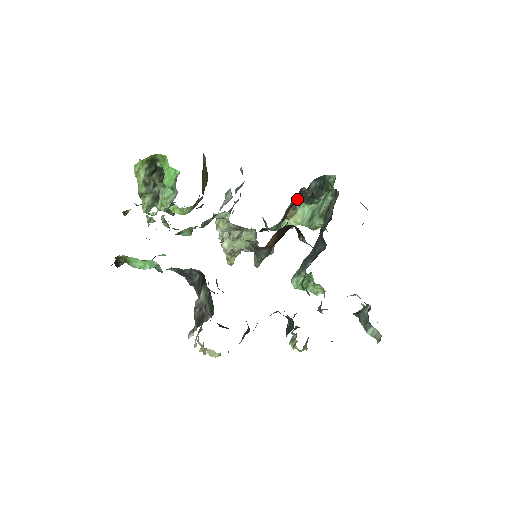
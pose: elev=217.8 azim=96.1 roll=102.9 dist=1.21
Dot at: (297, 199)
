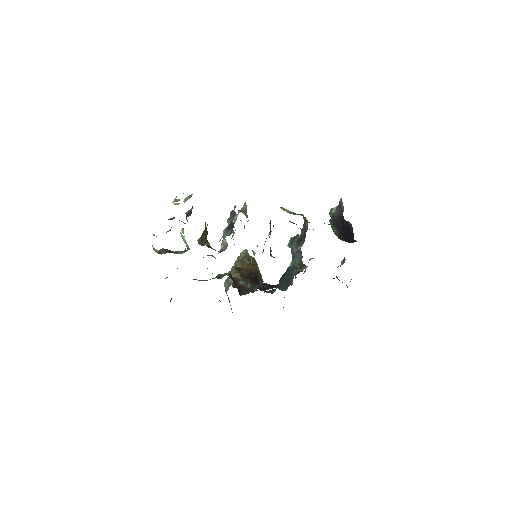
Dot at: occluded
